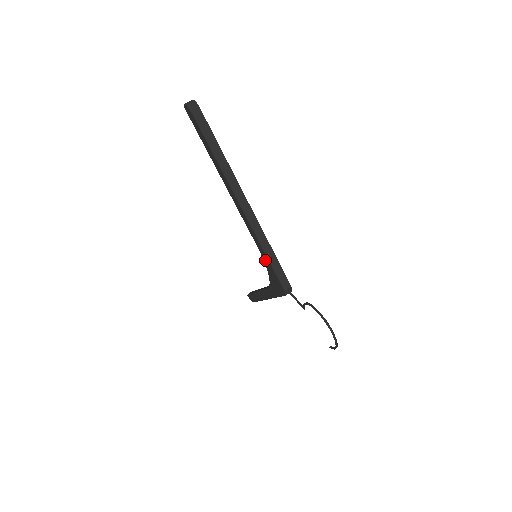
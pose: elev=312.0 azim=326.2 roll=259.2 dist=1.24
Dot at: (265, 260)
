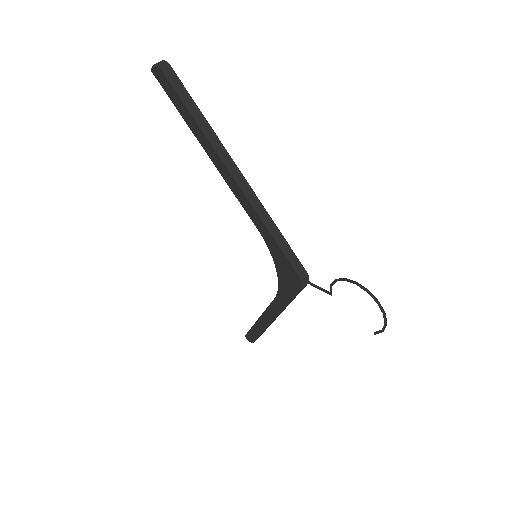
Dot at: (271, 247)
